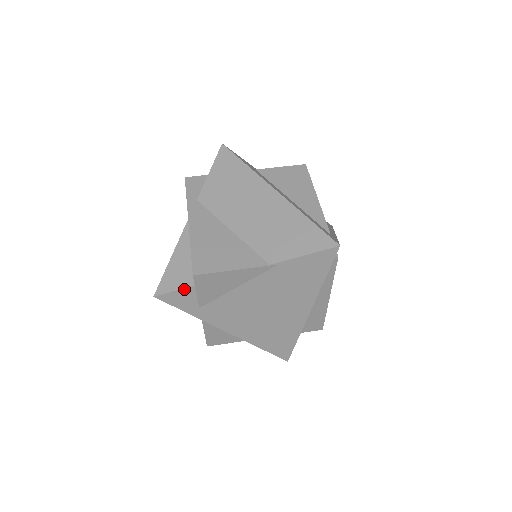
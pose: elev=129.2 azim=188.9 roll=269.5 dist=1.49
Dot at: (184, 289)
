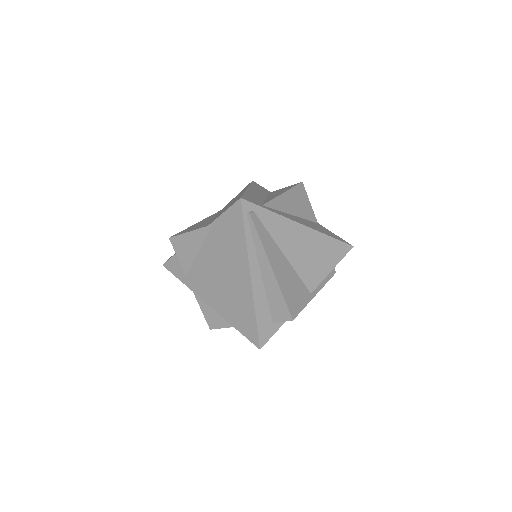
Dot at: (174, 256)
